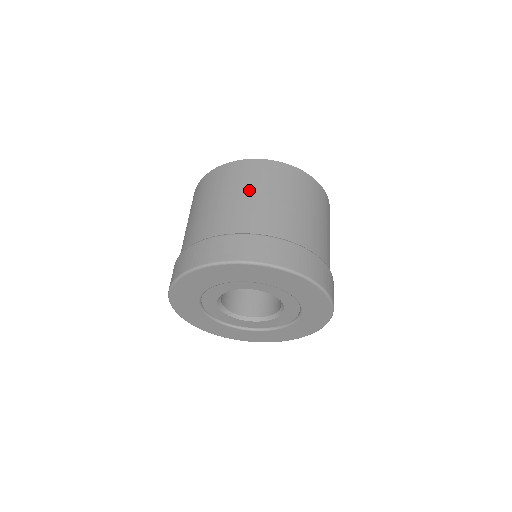
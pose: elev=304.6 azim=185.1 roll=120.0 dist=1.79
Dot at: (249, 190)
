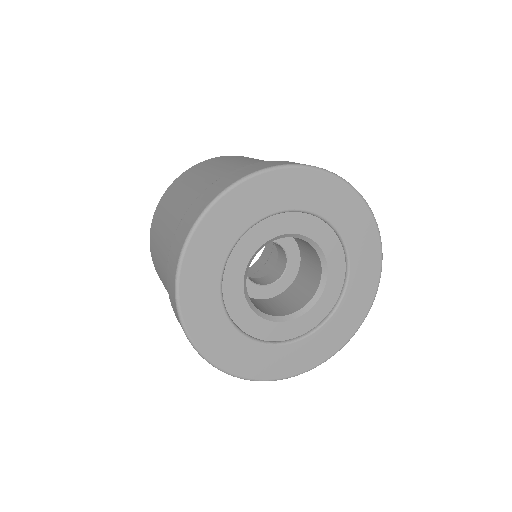
Dot at: occluded
